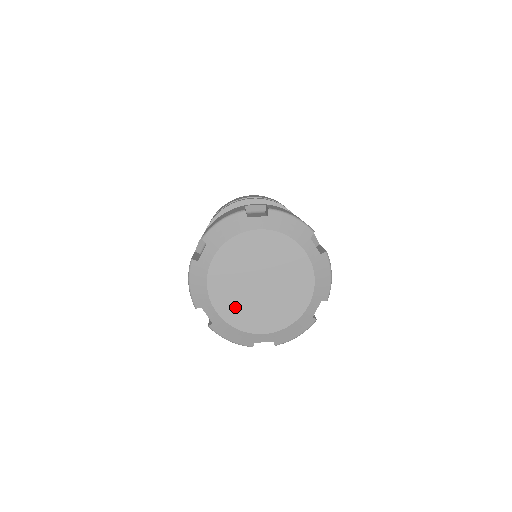
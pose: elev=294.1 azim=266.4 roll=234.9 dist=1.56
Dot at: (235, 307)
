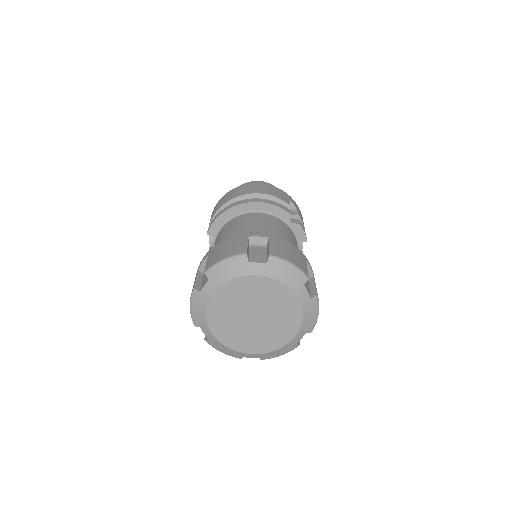
Dot at: (229, 332)
